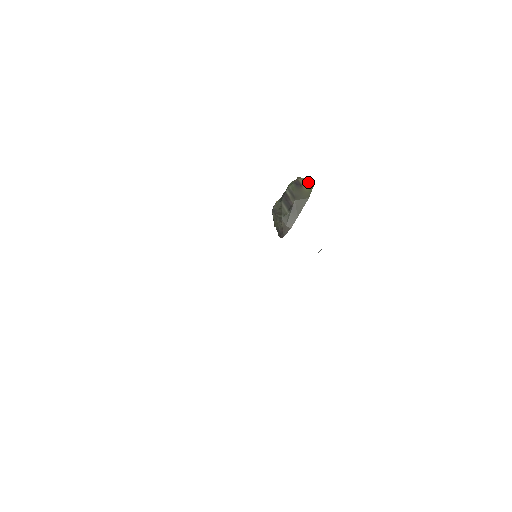
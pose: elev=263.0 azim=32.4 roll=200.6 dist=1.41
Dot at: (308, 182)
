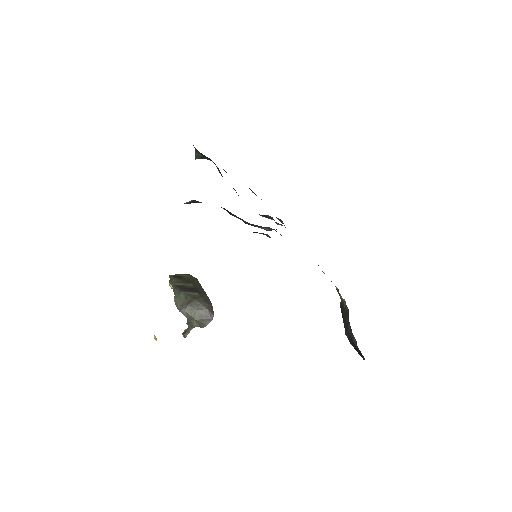
Dot at: (181, 274)
